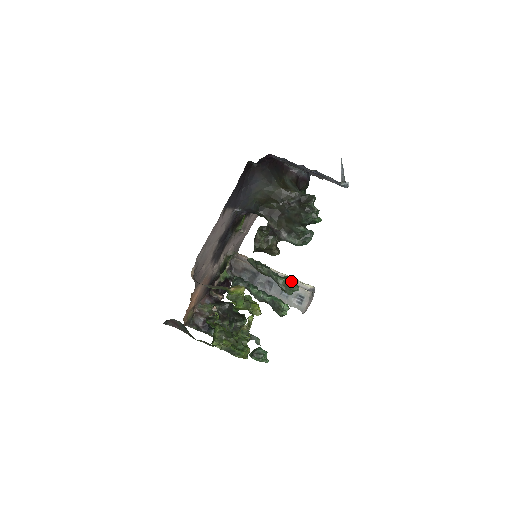
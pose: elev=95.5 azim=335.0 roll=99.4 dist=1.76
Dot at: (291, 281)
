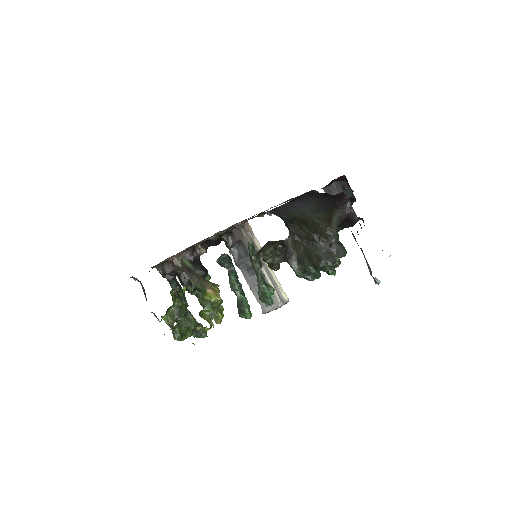
Dot at: (271, 293)
